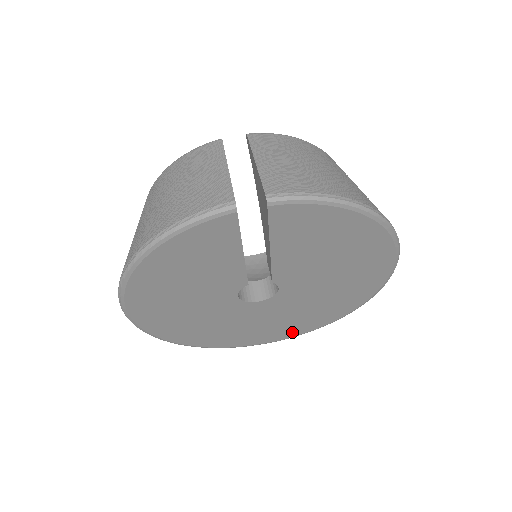
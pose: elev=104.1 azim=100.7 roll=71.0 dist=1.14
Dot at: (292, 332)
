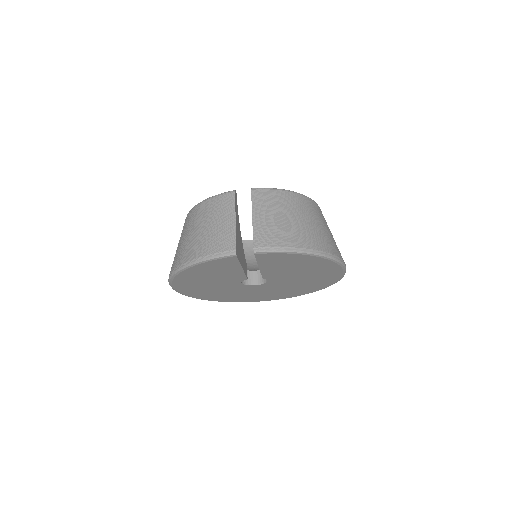
Dot at: (281, 297)
